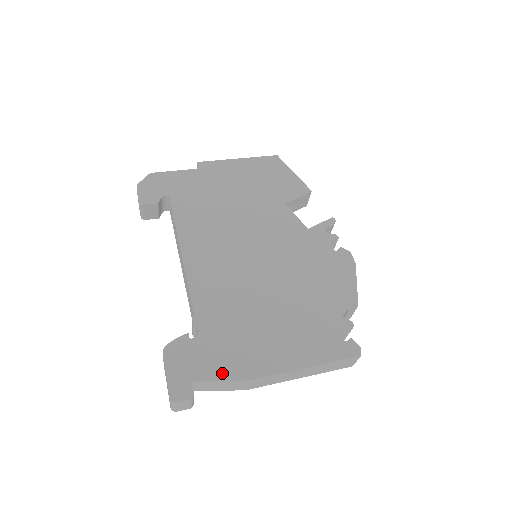
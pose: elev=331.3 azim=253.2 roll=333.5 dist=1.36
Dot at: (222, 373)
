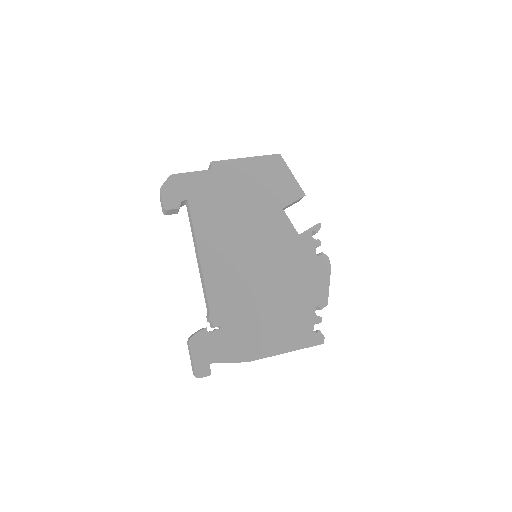
Dot at: (230, 357)
